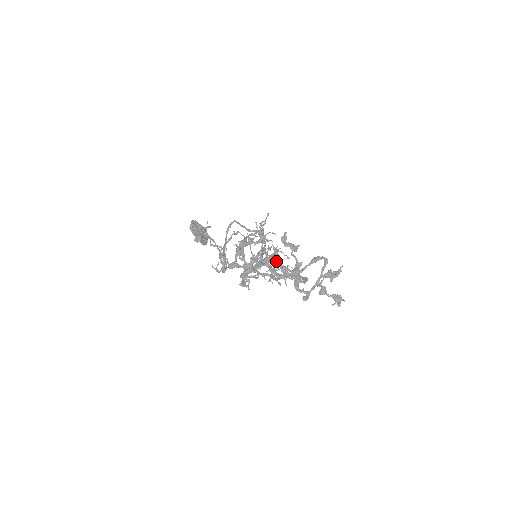
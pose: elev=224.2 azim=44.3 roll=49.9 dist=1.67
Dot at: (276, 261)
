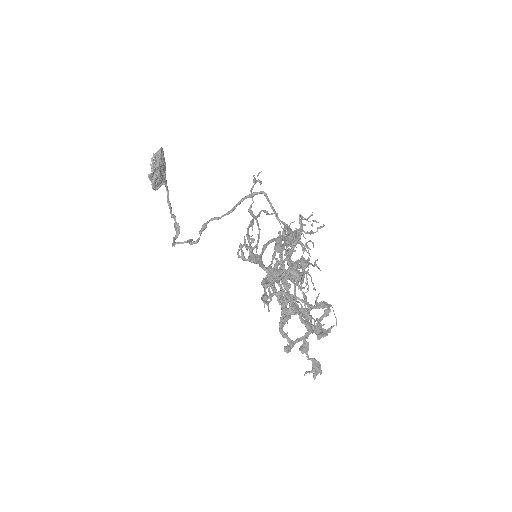
Dot at: (301, 285)
